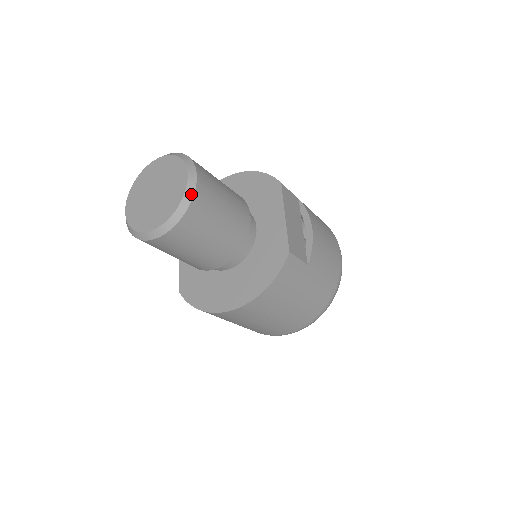
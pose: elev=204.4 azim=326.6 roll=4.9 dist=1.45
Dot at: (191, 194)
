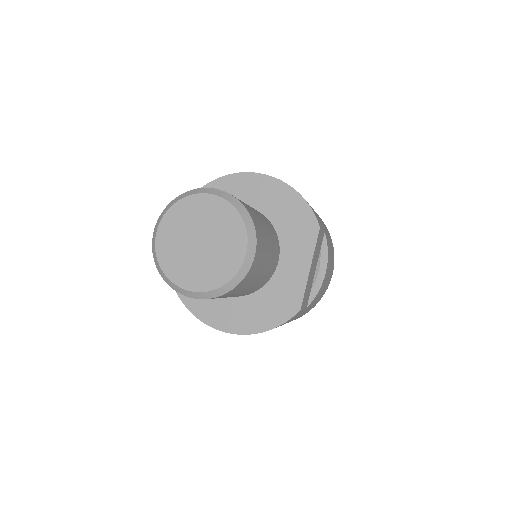
Dot at: (243, 275)
